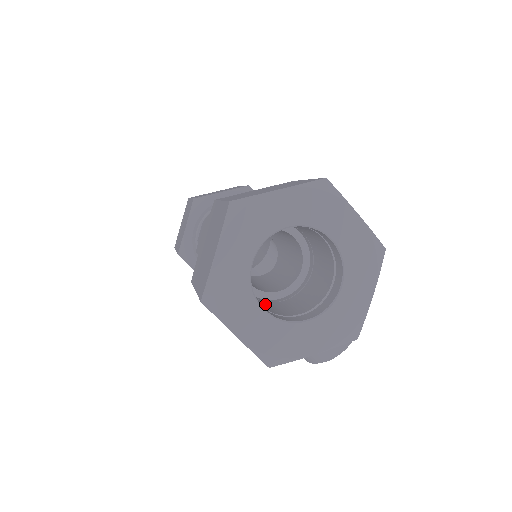
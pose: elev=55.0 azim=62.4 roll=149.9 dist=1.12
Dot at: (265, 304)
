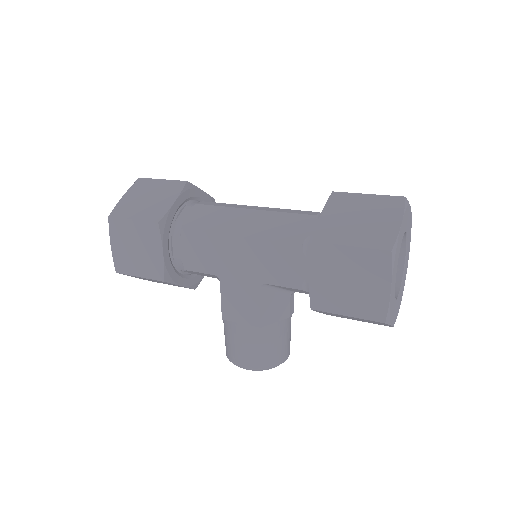
Dot at: occluded
